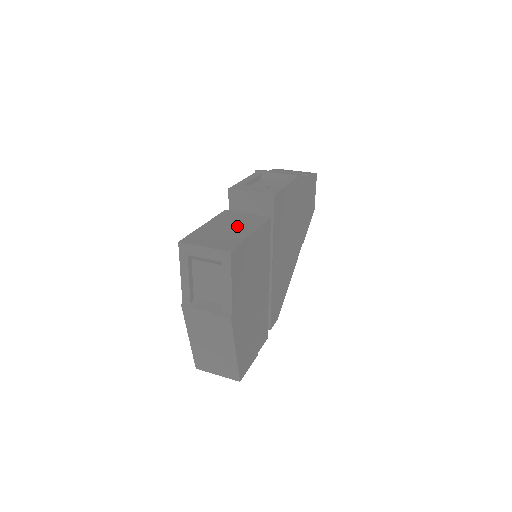
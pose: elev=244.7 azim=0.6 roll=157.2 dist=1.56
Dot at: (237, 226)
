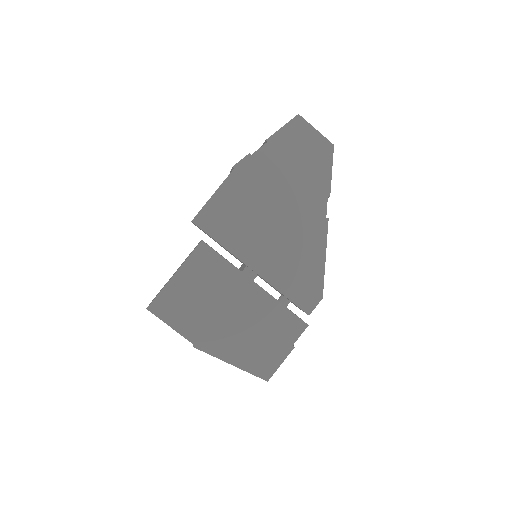
Dot at: occluded
